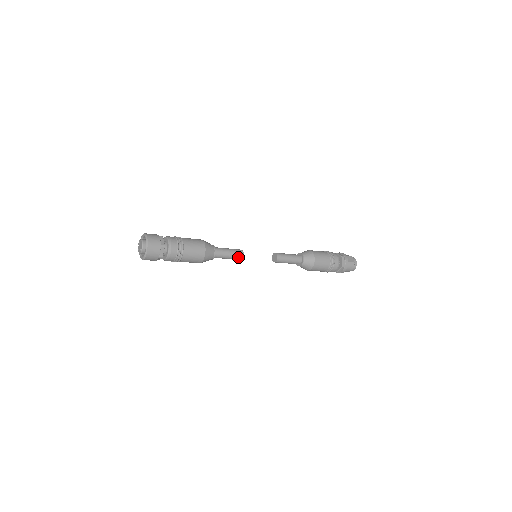
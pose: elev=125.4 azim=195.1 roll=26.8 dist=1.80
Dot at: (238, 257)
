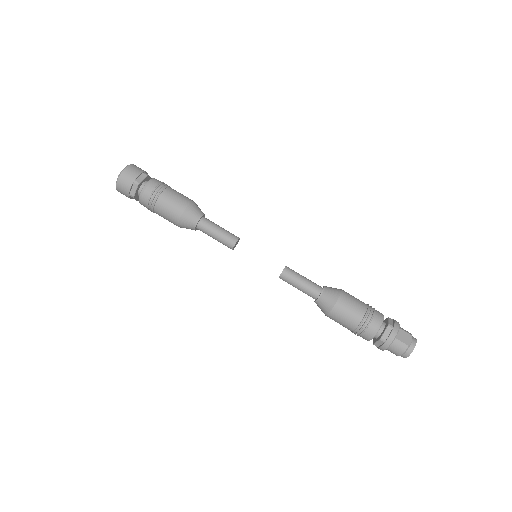
Dot at: (227, 243)
